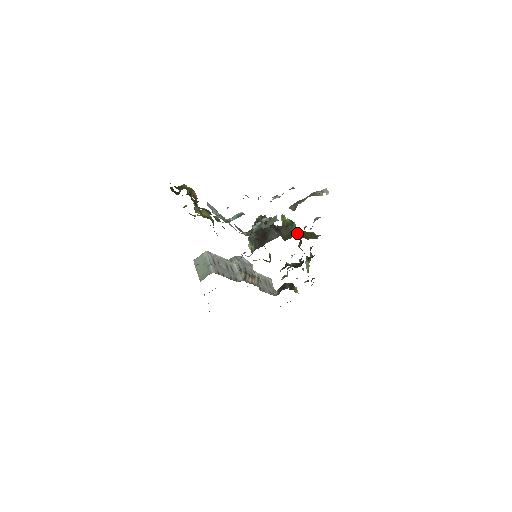
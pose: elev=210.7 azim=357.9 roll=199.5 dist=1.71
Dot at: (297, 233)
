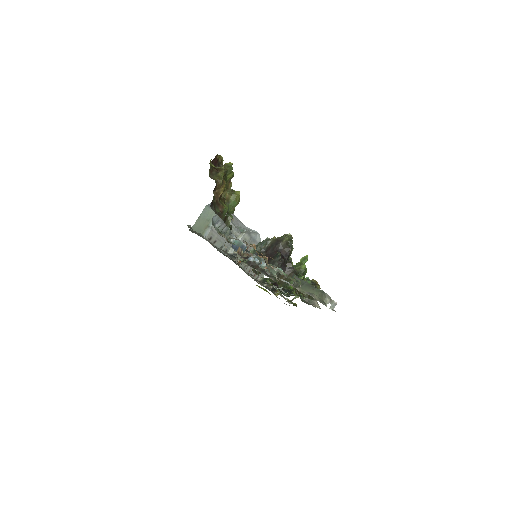
Dot at: (291, 289)
